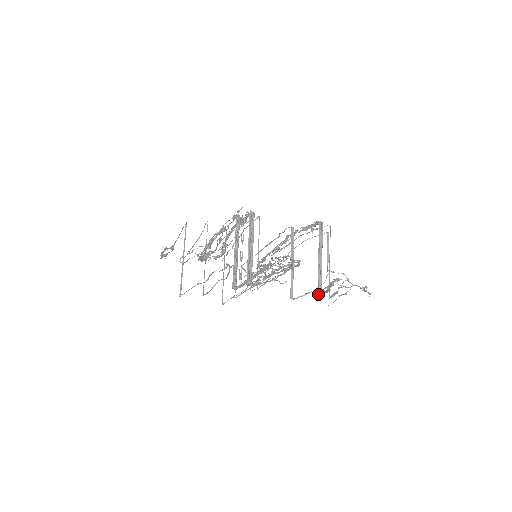
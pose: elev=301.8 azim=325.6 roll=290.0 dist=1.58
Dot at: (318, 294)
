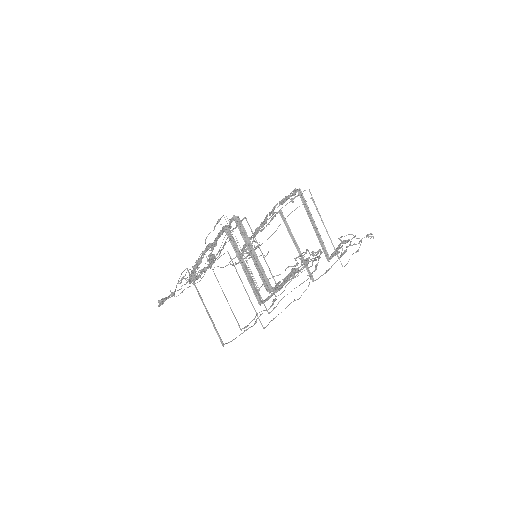
Dot at: (328, 261)
